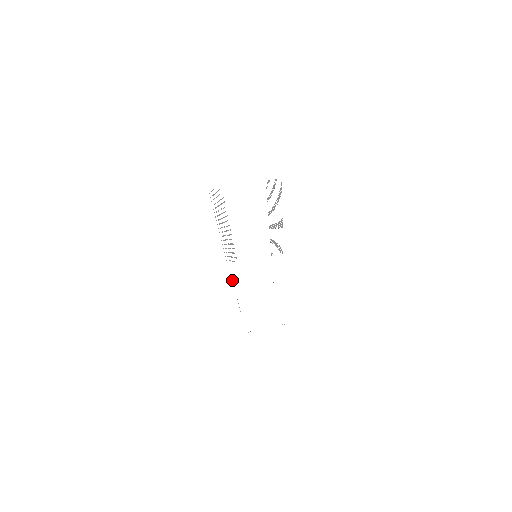
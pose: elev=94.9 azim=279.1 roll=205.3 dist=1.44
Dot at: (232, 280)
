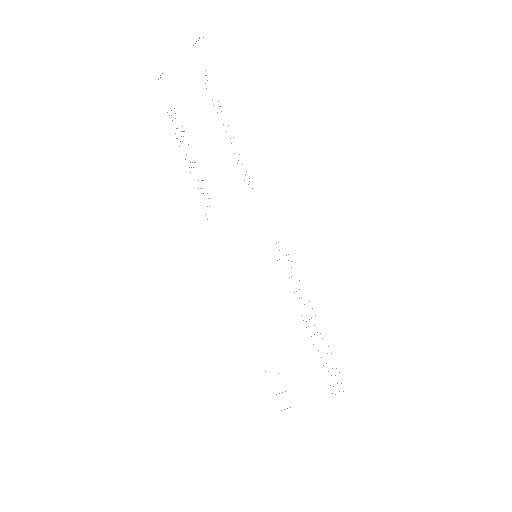
Dot at: occluded
